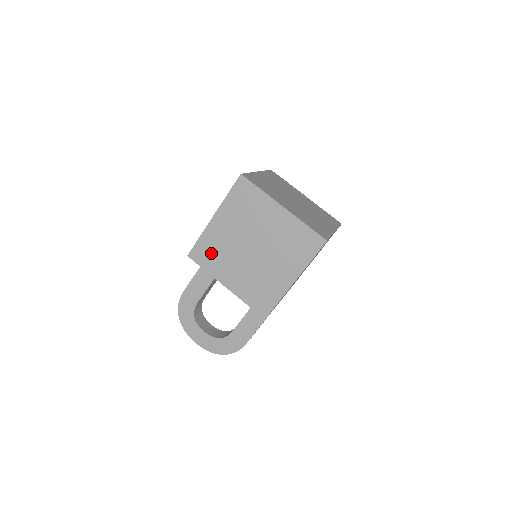
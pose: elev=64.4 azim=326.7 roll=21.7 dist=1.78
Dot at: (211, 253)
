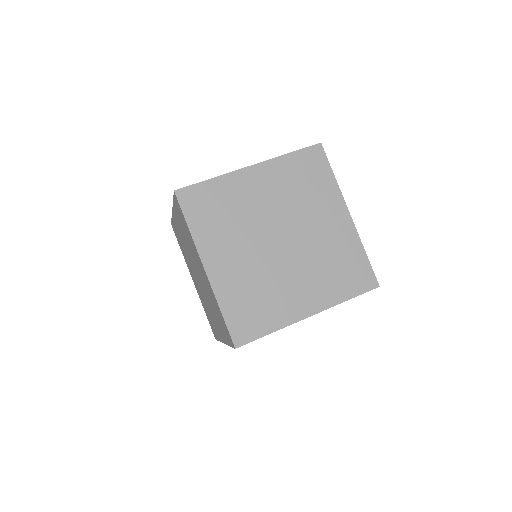
Dot at: (180, 242)
